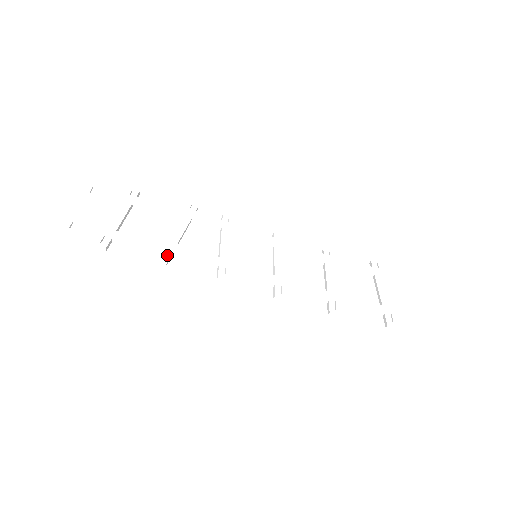
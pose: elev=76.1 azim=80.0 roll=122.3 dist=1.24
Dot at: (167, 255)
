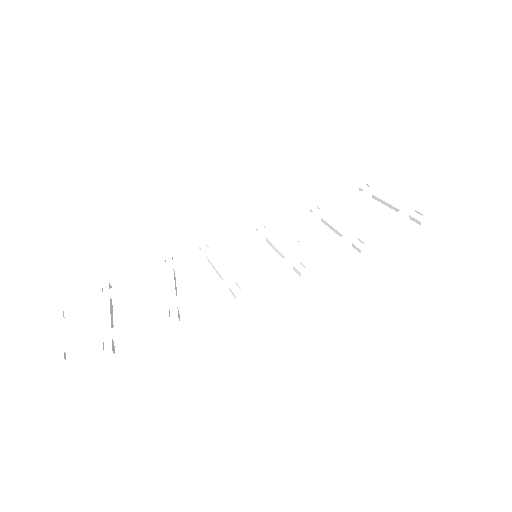
Dot at: (174, 313)
